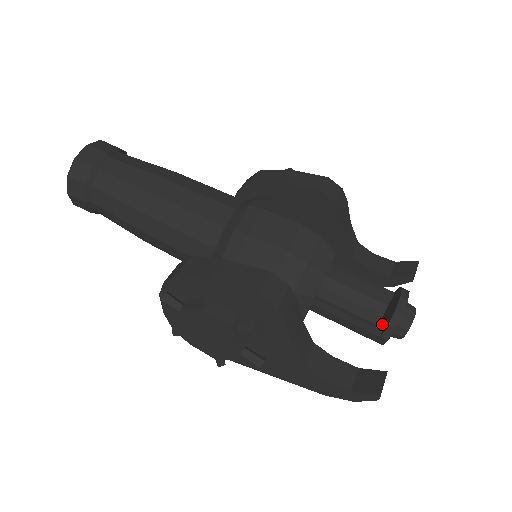
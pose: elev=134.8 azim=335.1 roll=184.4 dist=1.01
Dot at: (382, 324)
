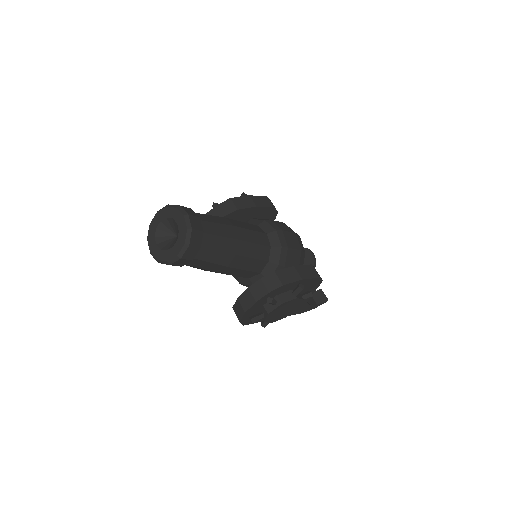
Dot at: occluded
